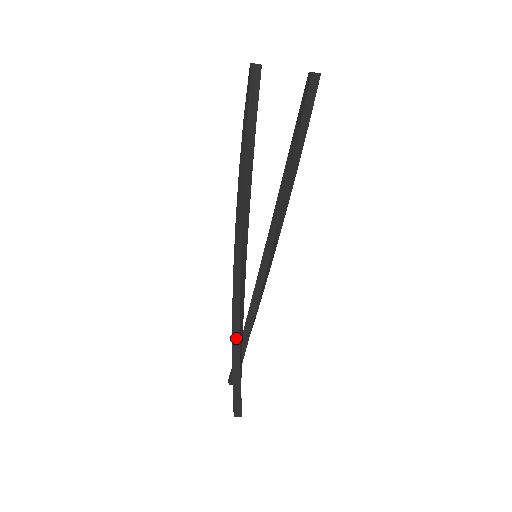
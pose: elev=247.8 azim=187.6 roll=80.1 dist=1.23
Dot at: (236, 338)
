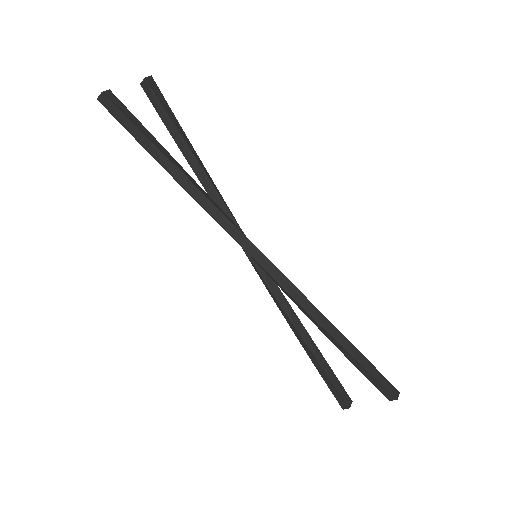
Dot at: (327, 325)
